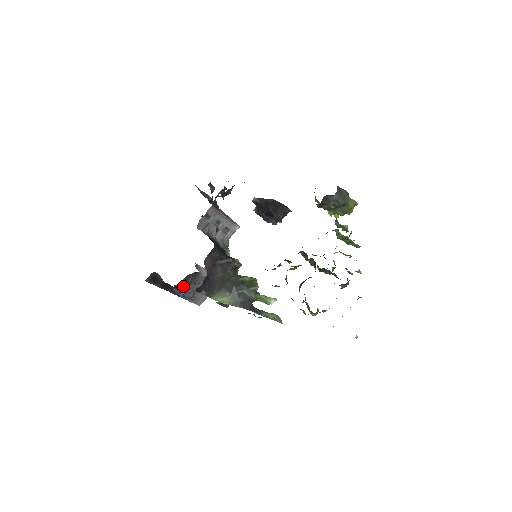
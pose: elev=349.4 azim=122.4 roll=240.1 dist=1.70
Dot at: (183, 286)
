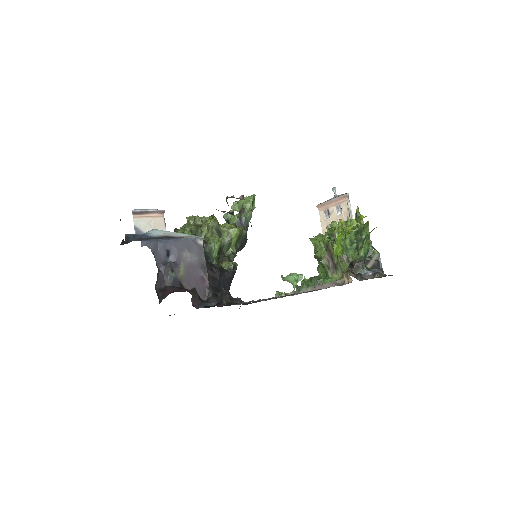
Dot at: occluded
